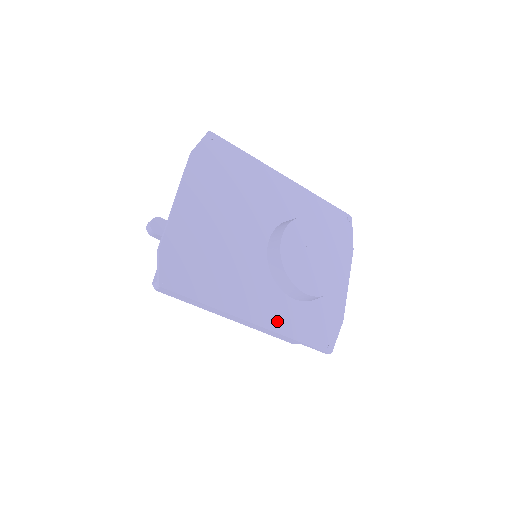
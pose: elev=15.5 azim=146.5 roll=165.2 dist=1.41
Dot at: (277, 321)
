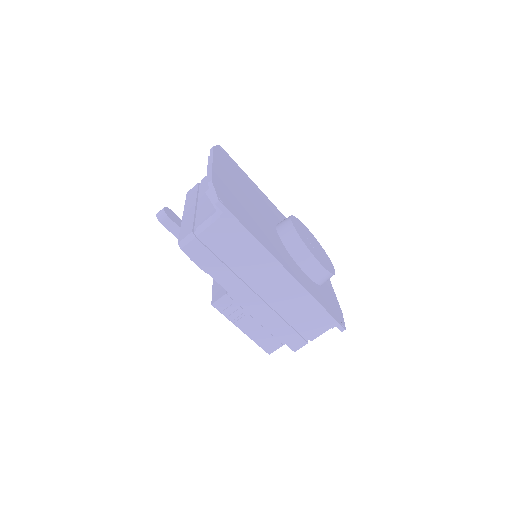
Dot at: (302, 281)
